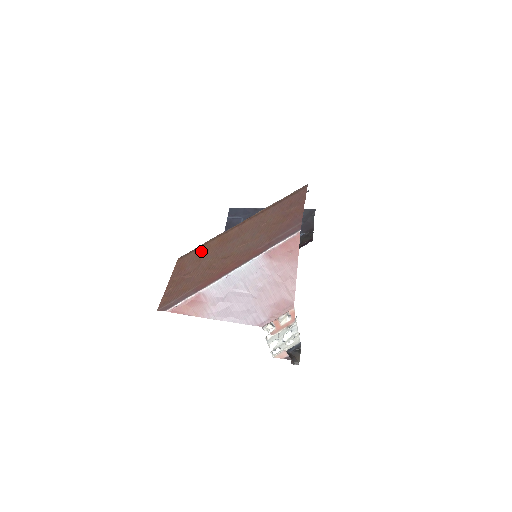
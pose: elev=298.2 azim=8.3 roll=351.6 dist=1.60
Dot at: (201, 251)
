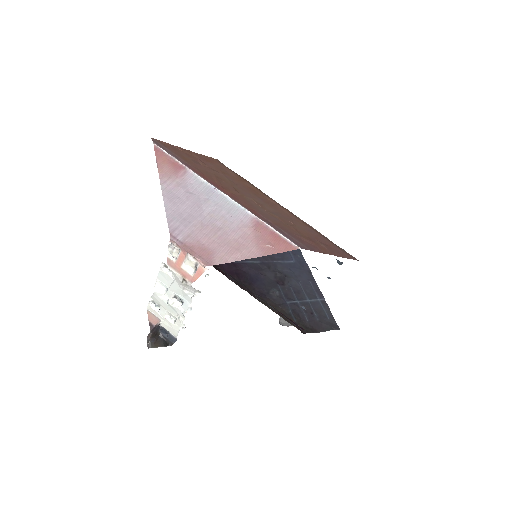
Dot at: (234, 175)
